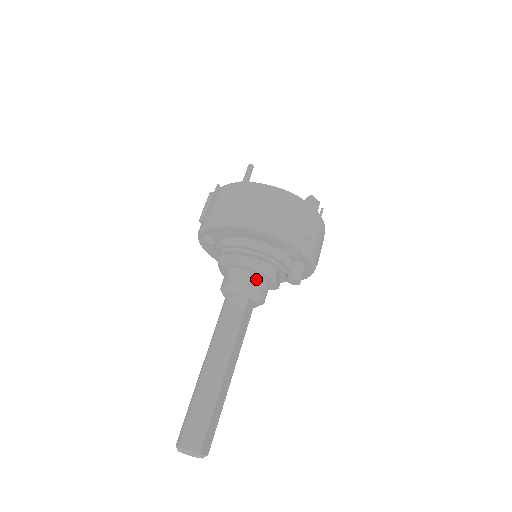
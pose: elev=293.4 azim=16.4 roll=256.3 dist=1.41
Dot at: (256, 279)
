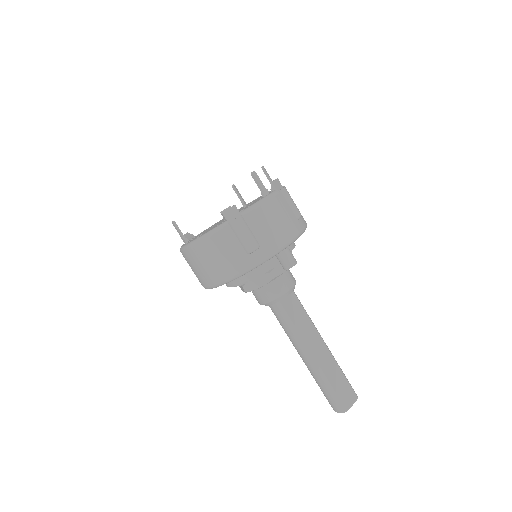
Dot at: (267, 289)
